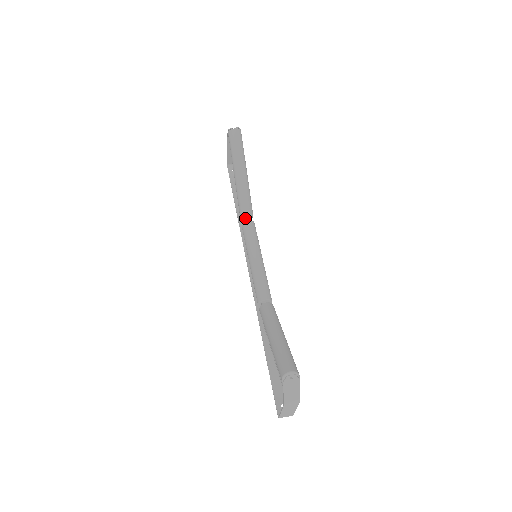
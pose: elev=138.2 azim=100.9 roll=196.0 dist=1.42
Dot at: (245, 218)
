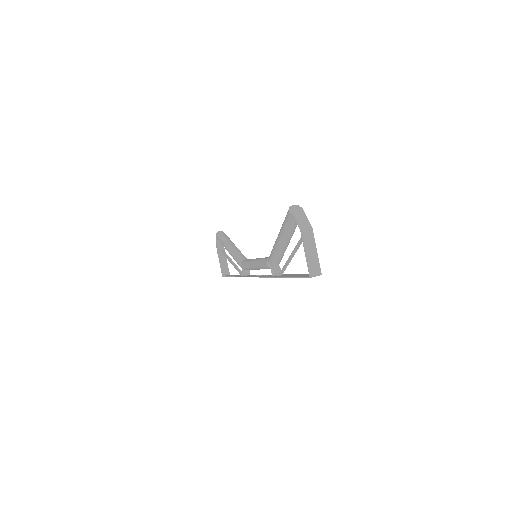
Dot at: occluded
